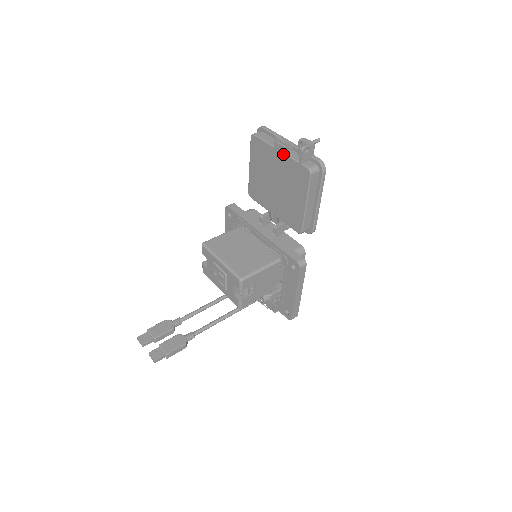
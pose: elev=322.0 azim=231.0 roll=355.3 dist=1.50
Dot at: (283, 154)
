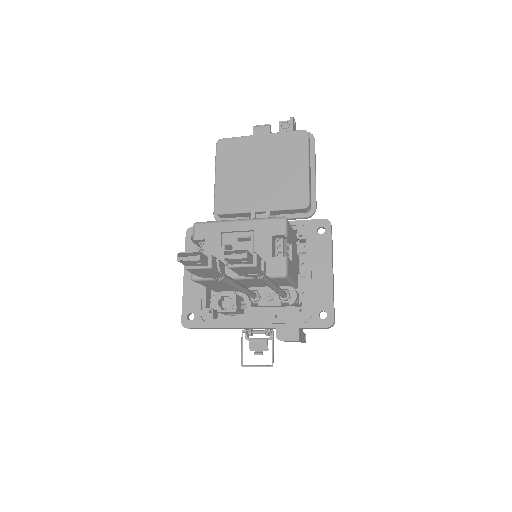
Dot at: (267, 134)
